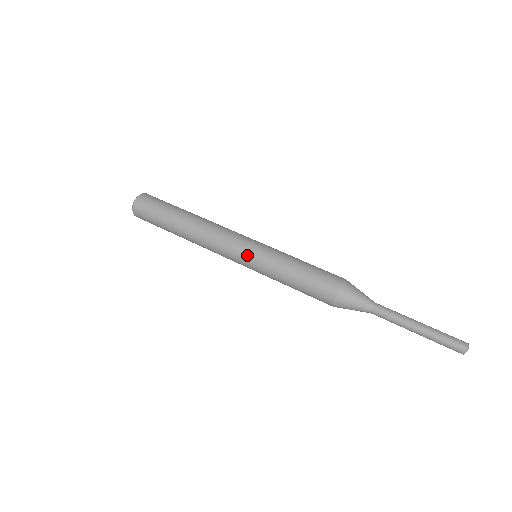
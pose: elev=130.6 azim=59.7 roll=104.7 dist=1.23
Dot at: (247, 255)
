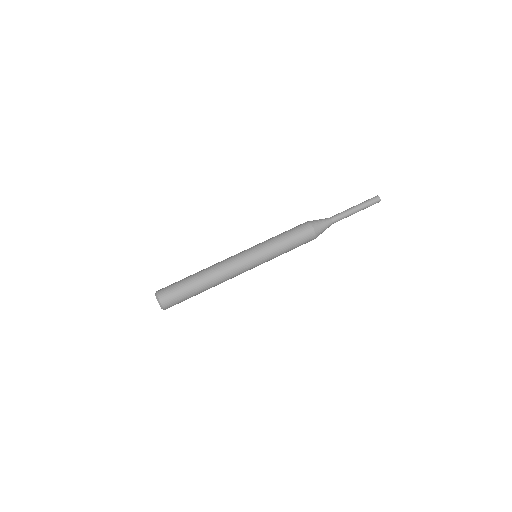
Dot at: (258, 264)
